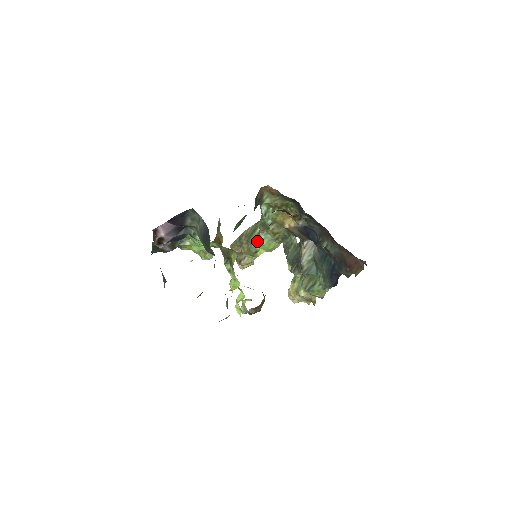
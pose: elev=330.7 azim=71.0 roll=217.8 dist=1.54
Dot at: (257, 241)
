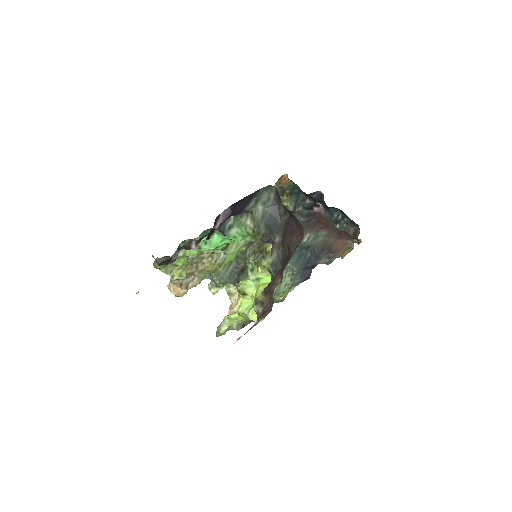
Dot at: (230, 249)
